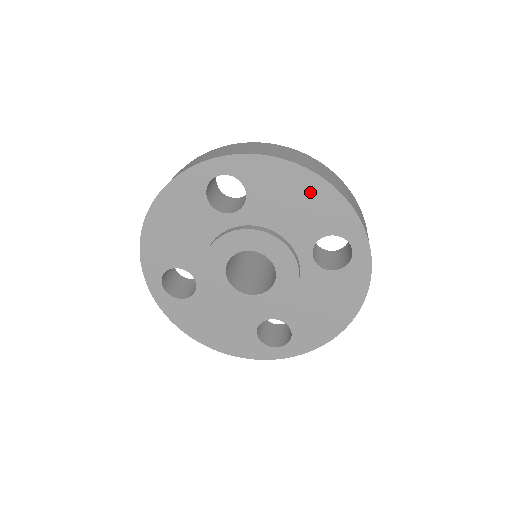
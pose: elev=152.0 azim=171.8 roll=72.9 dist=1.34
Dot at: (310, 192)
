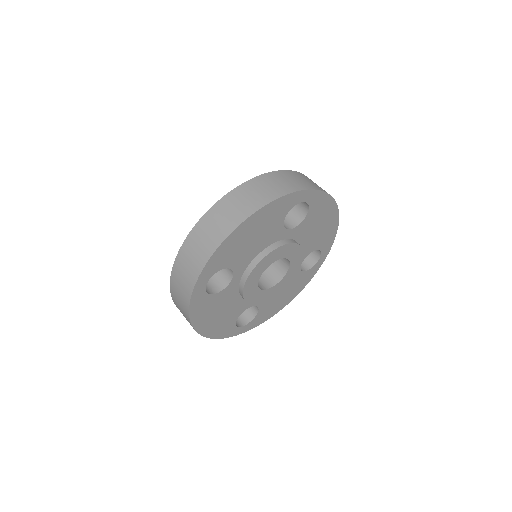
Dot at: (254, 225)
